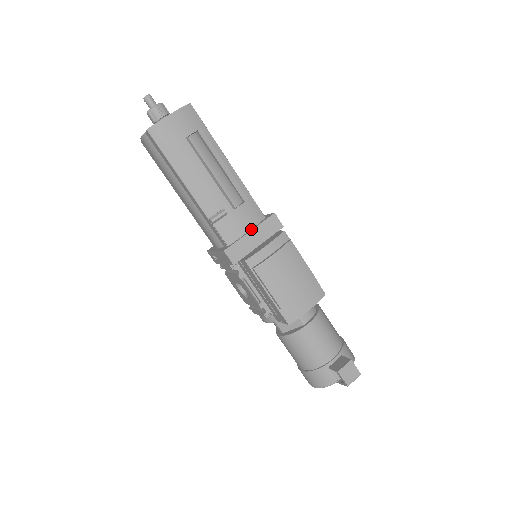
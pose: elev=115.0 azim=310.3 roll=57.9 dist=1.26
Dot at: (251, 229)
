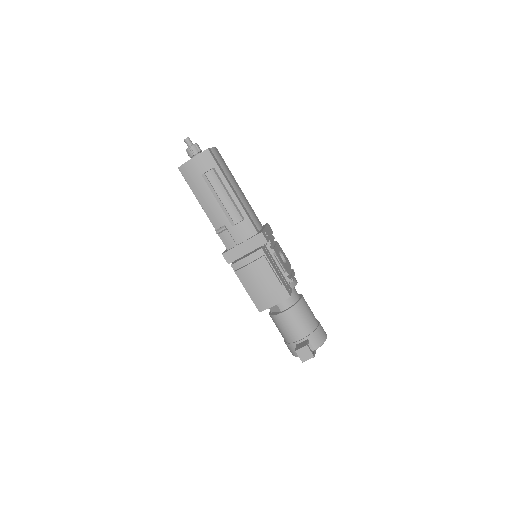
Dot at: (244, 241)
